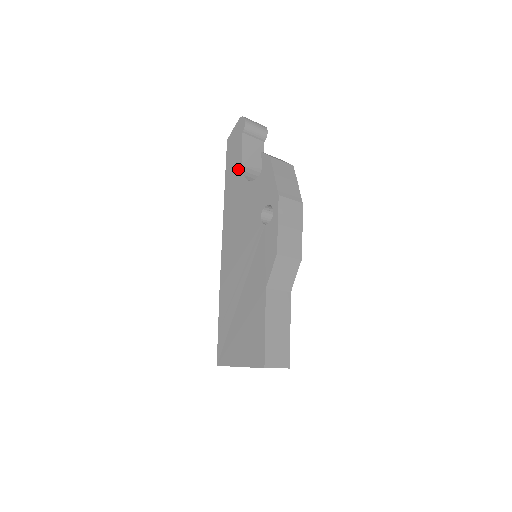
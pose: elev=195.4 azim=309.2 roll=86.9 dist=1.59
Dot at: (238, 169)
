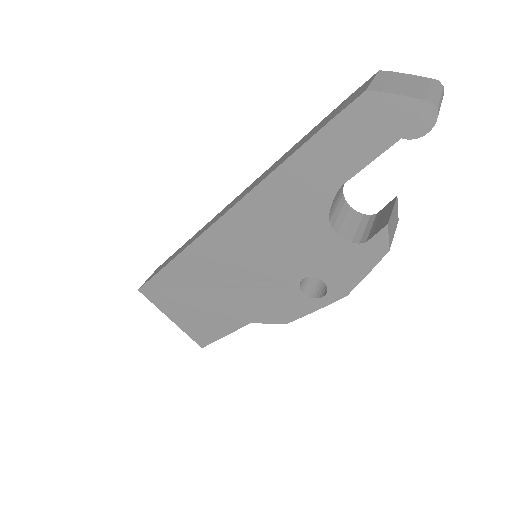
Dot at: (332, 180)
